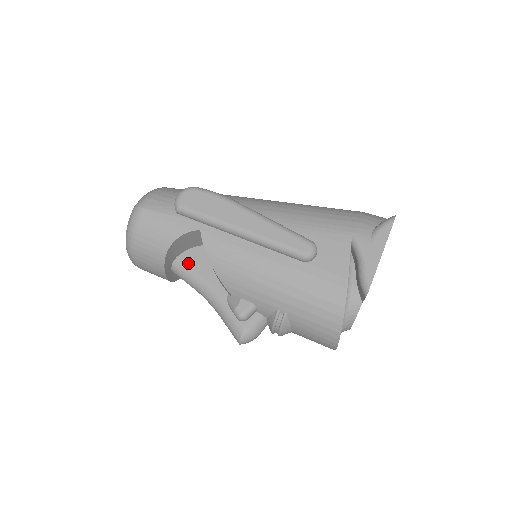
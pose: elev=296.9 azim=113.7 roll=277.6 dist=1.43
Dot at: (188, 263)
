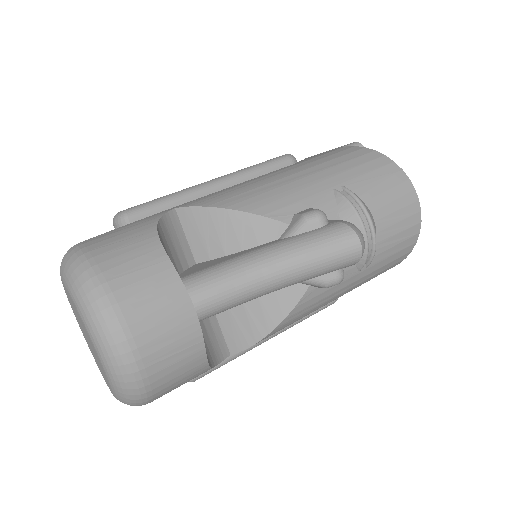
Dot at: (197, 270)
